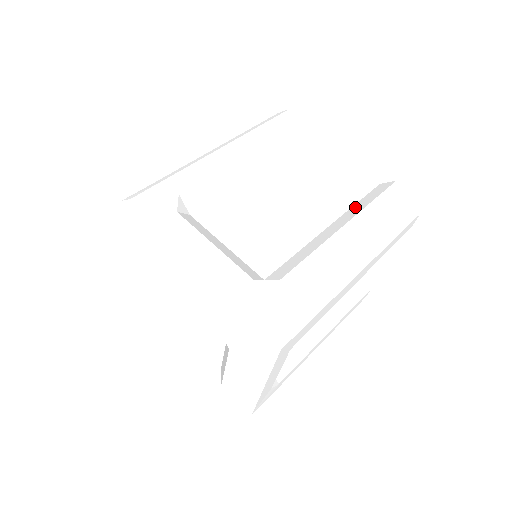
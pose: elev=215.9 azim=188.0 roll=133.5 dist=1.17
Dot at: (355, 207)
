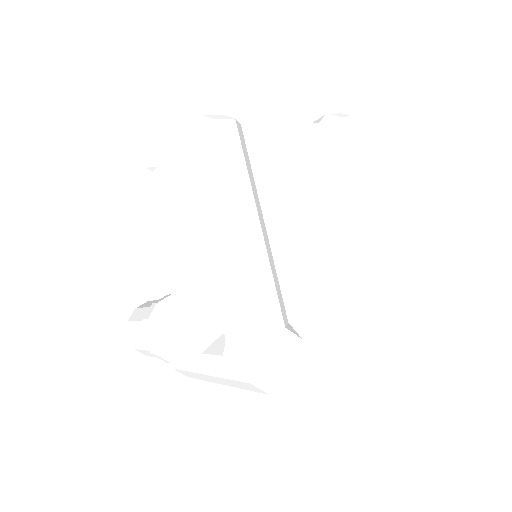
Dot at: (337, 173)
